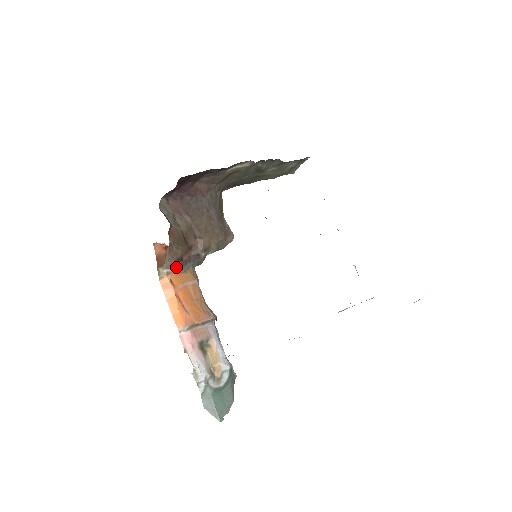
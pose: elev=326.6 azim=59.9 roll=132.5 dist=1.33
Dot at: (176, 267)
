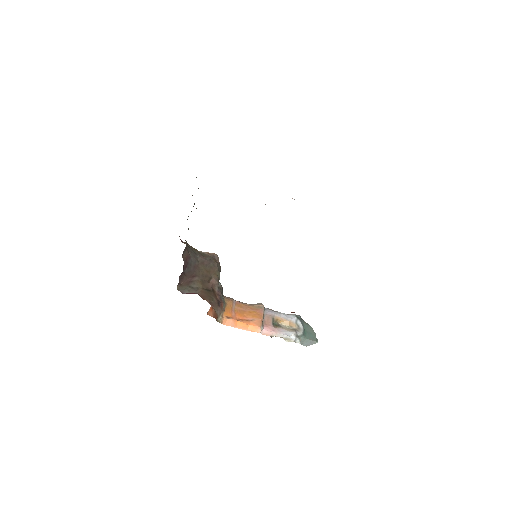
Dot at: (222, 308)
